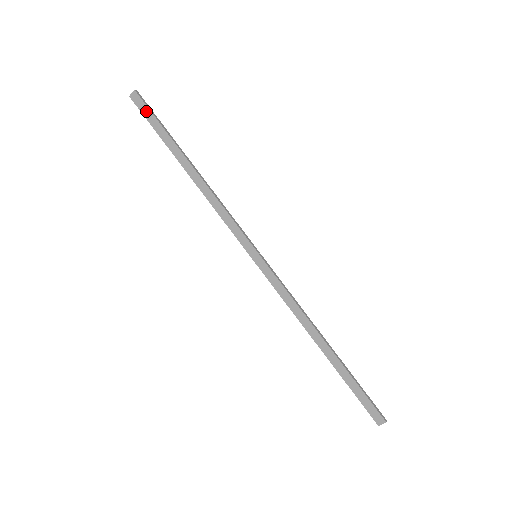
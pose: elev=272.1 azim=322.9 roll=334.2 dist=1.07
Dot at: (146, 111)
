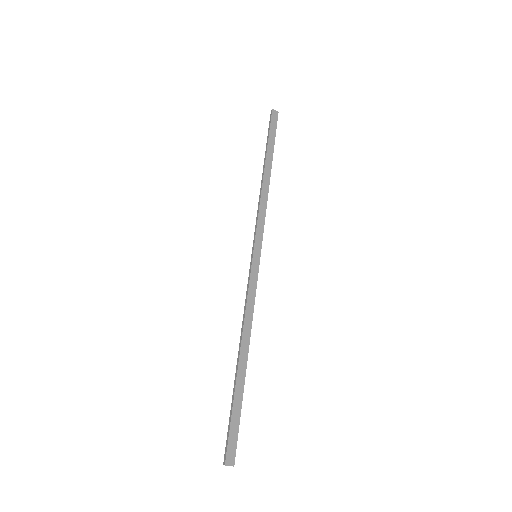
Dot at: (274, 125)
